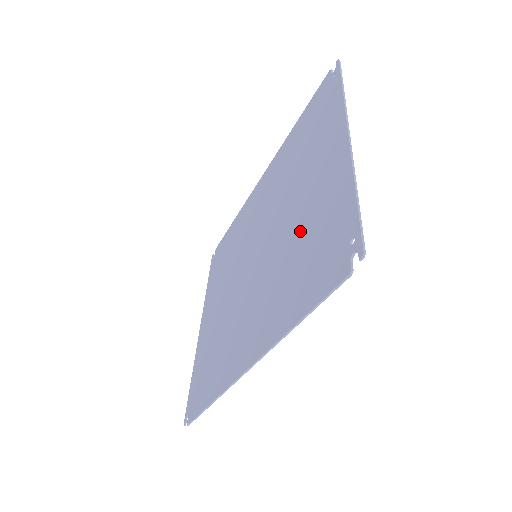
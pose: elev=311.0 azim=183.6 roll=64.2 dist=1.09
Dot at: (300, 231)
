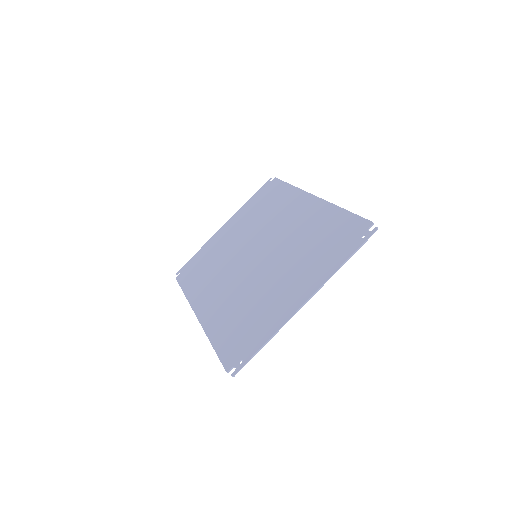
Dot at: (258, 302)
